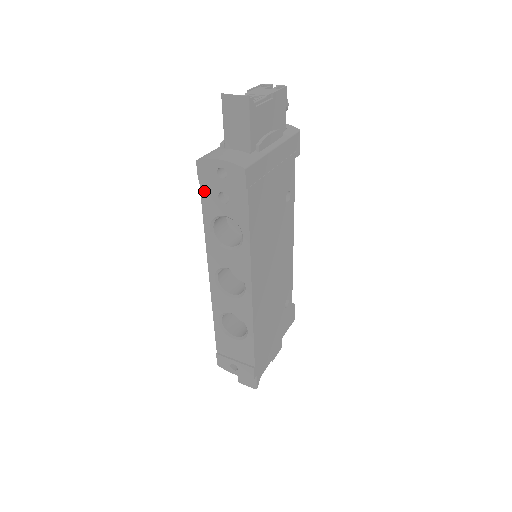
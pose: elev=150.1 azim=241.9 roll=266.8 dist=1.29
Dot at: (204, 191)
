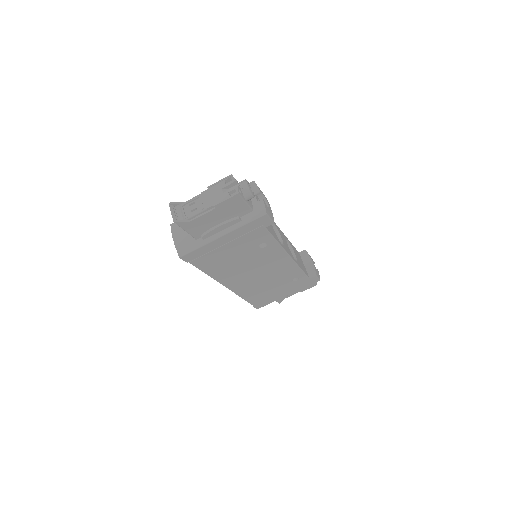
Dot at: occluded
